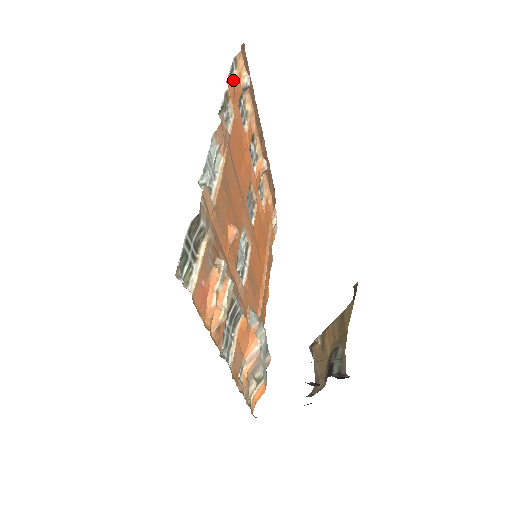
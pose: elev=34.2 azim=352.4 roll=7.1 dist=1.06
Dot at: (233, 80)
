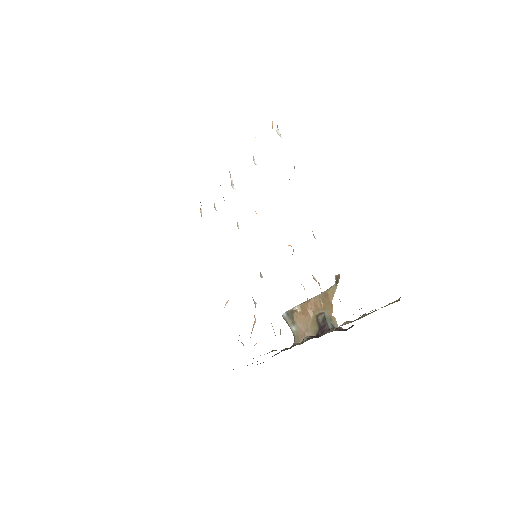
Dot at: occluded
